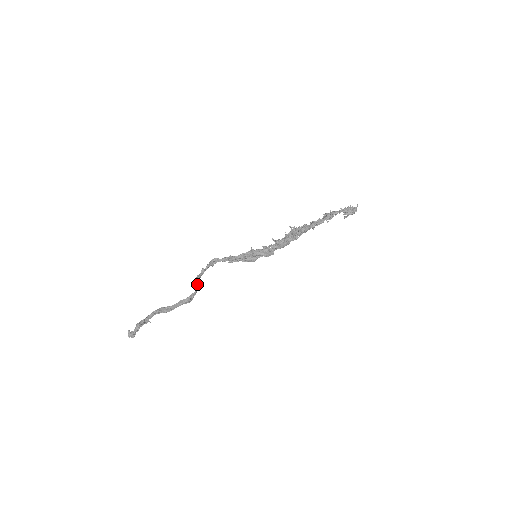
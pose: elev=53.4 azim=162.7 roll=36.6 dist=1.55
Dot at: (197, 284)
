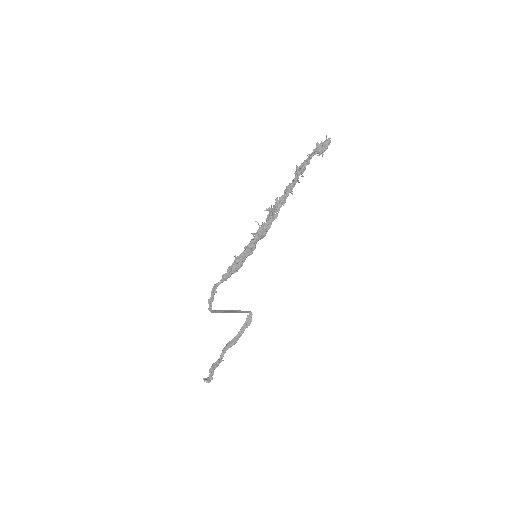
Dot at: (227, 311)
